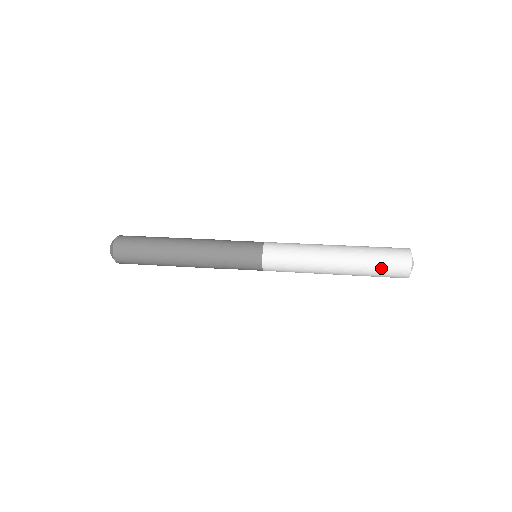
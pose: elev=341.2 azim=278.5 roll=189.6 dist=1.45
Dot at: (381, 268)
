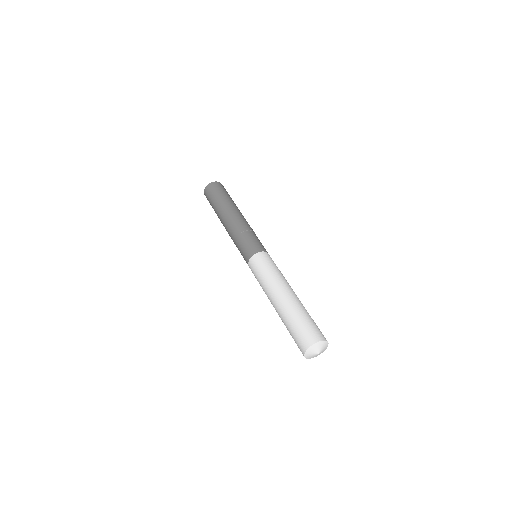
Dot at: (292, 333)
